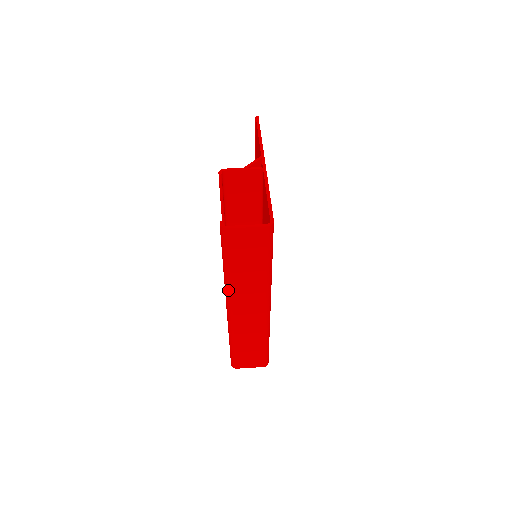
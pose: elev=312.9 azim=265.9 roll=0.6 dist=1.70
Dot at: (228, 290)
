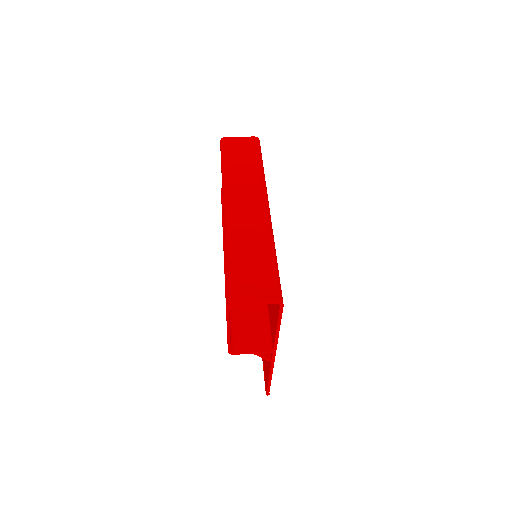
Dot at: (225, 184)
